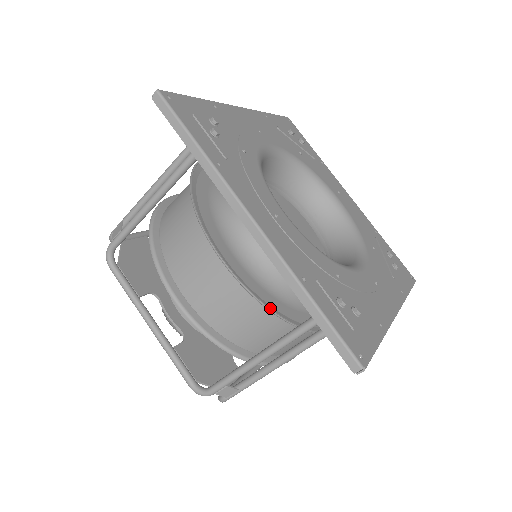
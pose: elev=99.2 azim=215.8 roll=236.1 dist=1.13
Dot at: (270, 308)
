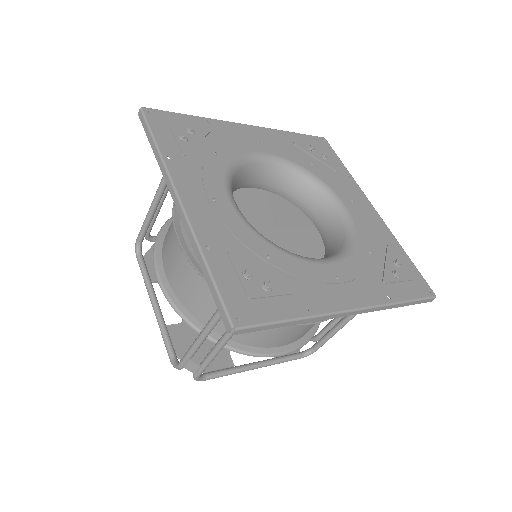
Dot at: occluded
